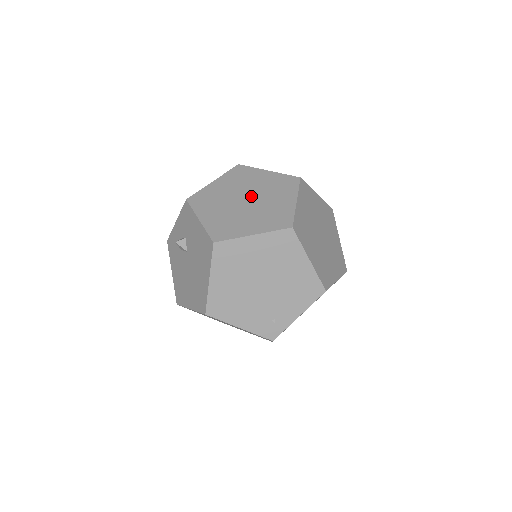
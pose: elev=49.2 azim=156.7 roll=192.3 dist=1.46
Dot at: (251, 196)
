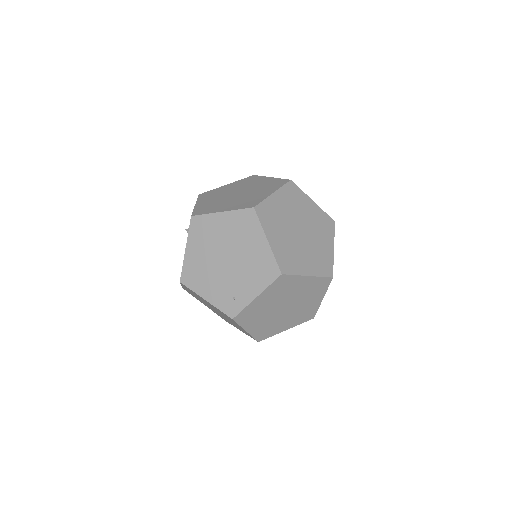
Dot at: (243, 191)
